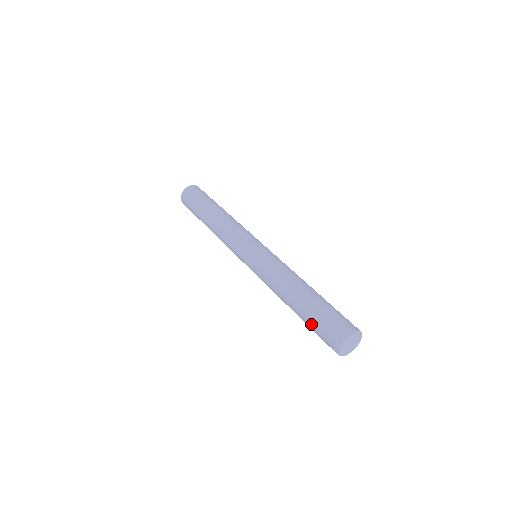
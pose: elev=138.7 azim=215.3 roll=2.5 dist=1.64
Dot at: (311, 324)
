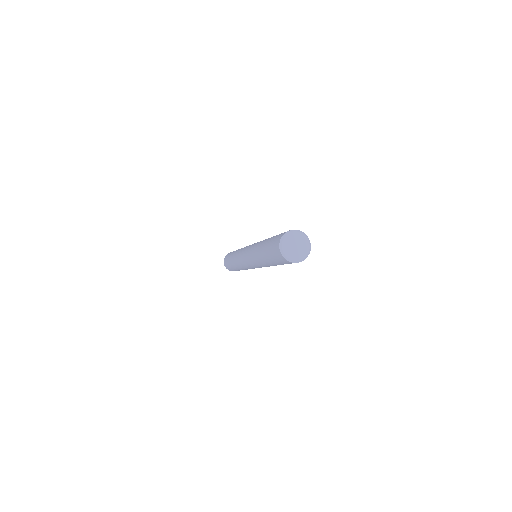
Dot at: (272, 238)
